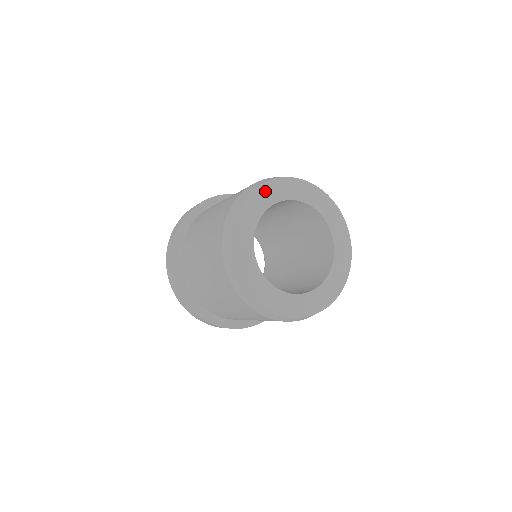
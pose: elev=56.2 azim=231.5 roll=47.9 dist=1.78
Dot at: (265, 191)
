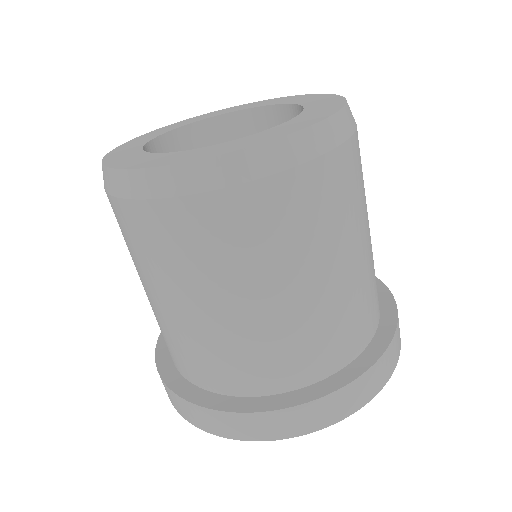
Dot at: (132, 143)
